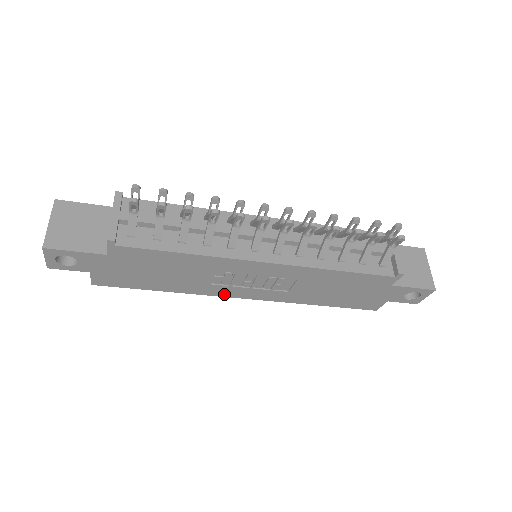
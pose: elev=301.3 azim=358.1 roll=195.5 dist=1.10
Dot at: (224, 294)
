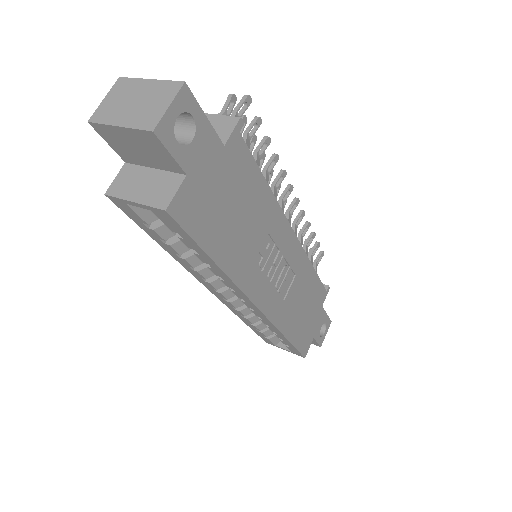
Dot at: (251, 292)
